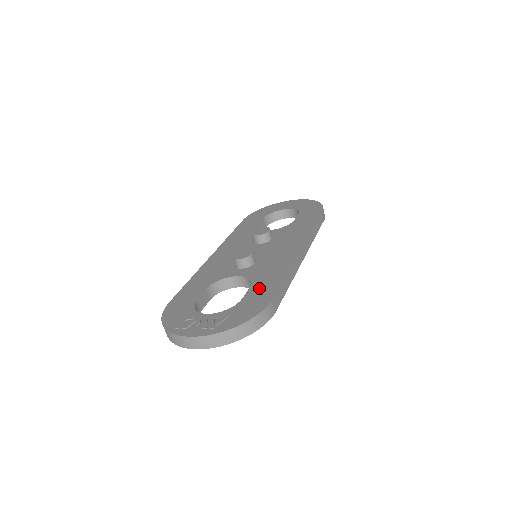
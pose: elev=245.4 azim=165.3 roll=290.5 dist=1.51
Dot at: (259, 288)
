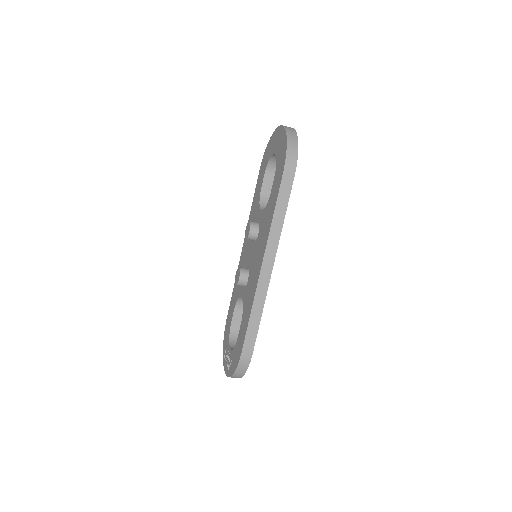
Dot at: (242, 329)
